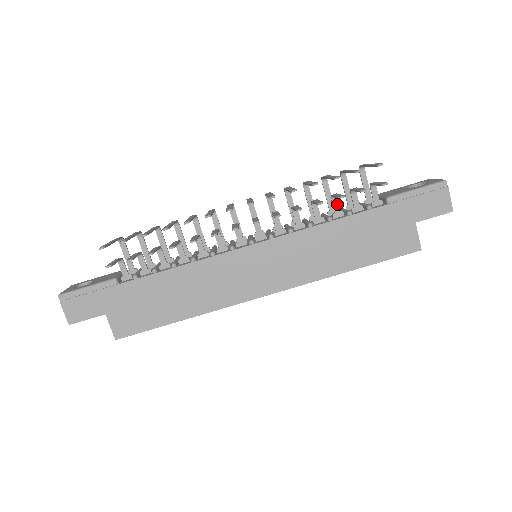
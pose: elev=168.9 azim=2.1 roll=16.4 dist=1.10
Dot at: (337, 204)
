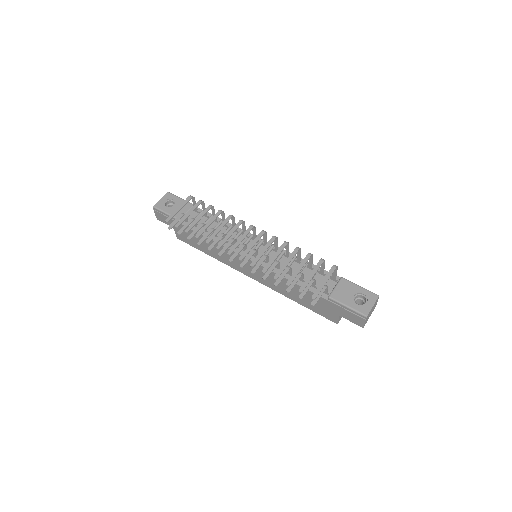
Dot at: (302, 276)
